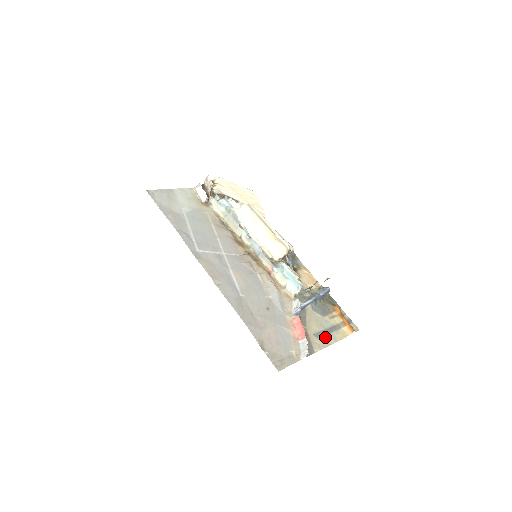
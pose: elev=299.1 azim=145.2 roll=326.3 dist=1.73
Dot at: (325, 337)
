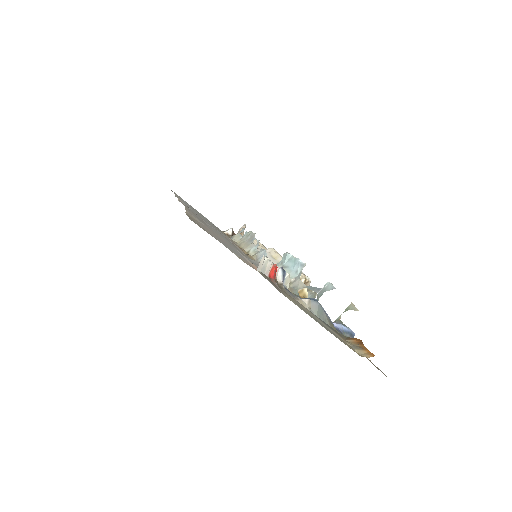
Dot at: (313, 318)
